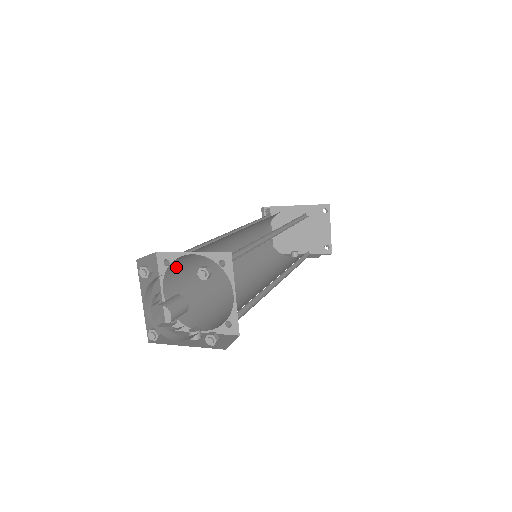
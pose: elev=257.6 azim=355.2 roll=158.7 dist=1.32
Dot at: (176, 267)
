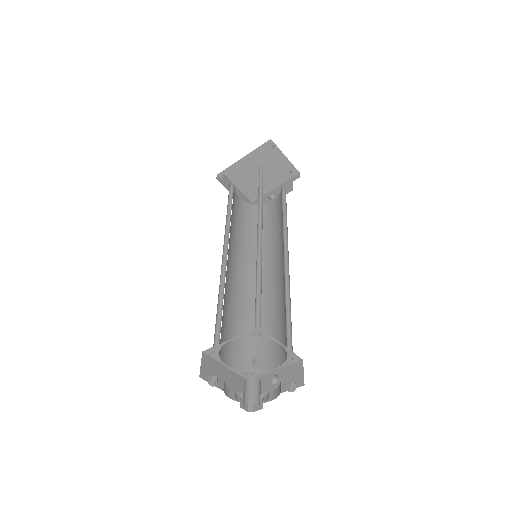
Dot at: (221, 342)
